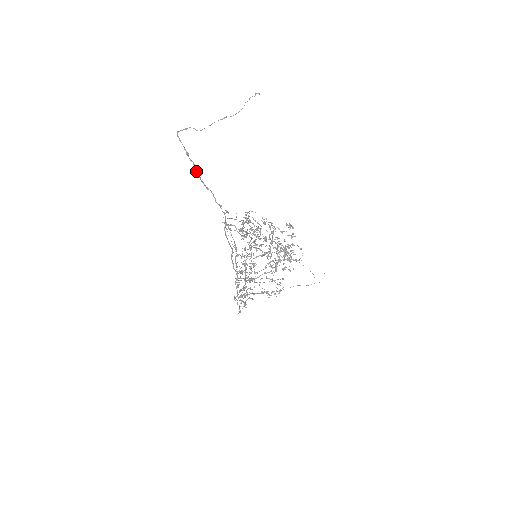
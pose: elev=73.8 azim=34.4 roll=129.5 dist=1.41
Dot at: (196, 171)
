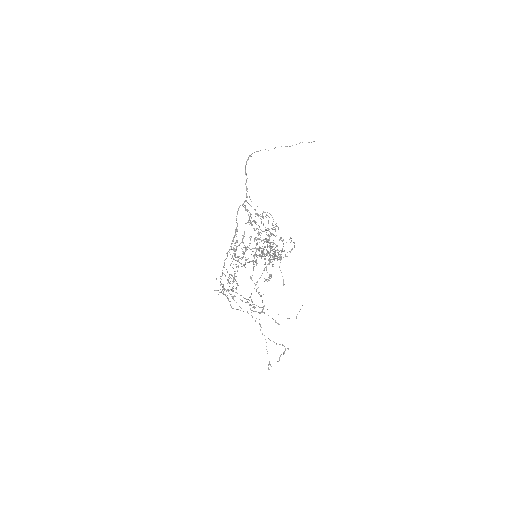
Dot at: (246, 162)
